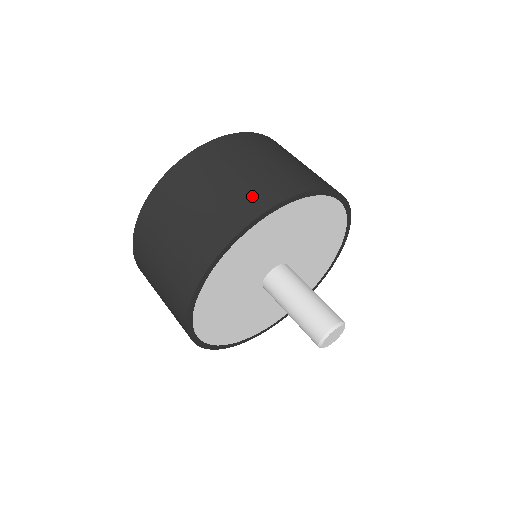
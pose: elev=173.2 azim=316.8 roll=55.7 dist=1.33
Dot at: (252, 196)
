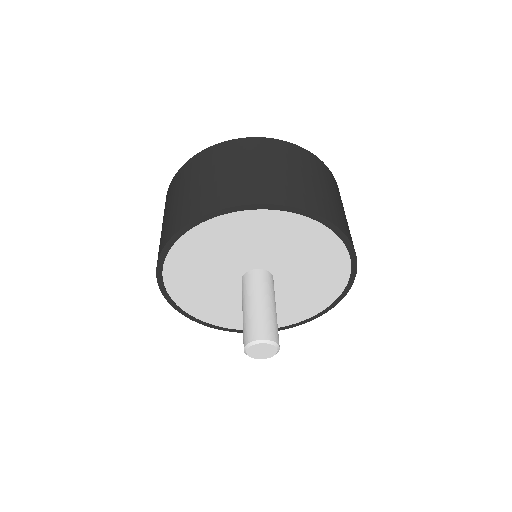
Dot at: (191, 207)
